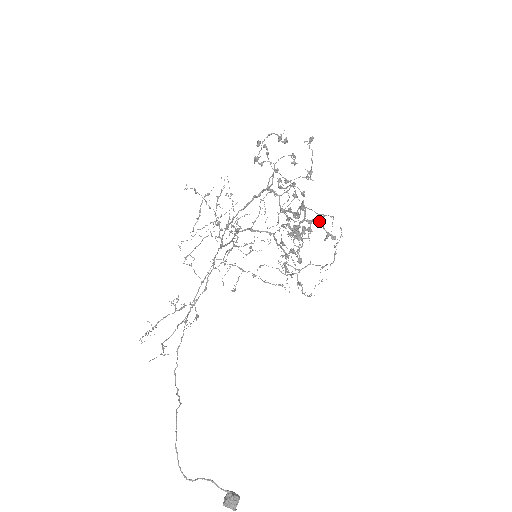
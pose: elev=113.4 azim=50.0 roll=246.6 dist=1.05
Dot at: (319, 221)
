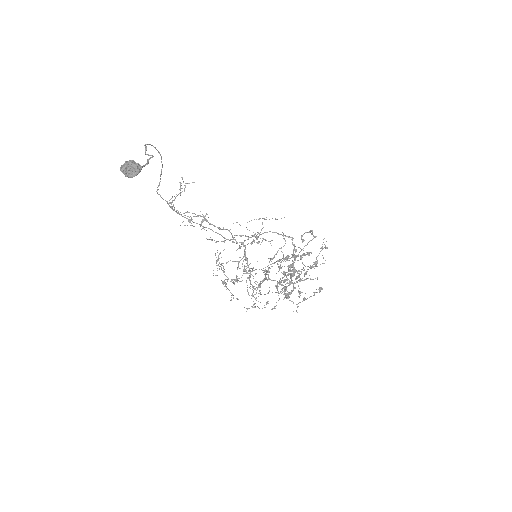
Dot at: occluded
